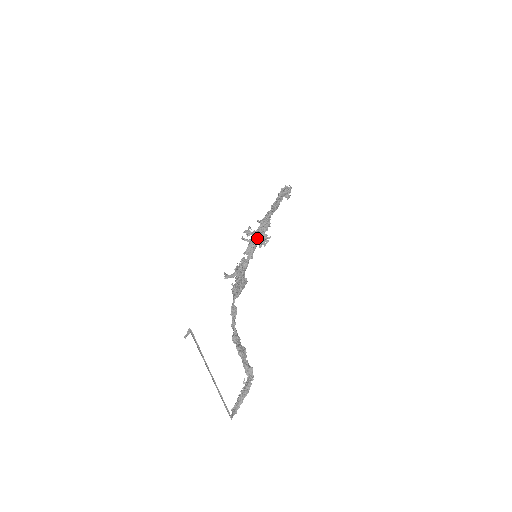
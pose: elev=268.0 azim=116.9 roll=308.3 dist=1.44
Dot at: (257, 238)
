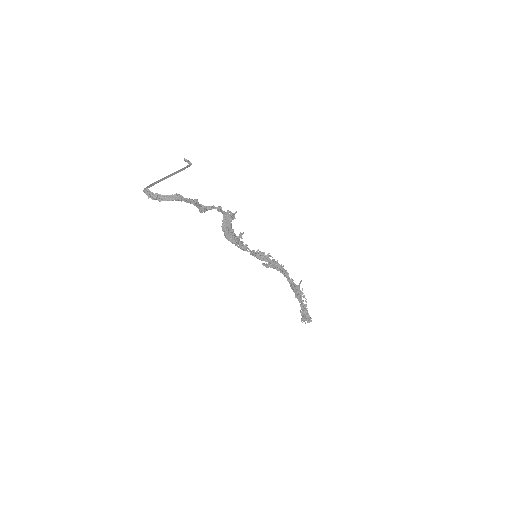
Dot at: (268, 256)
